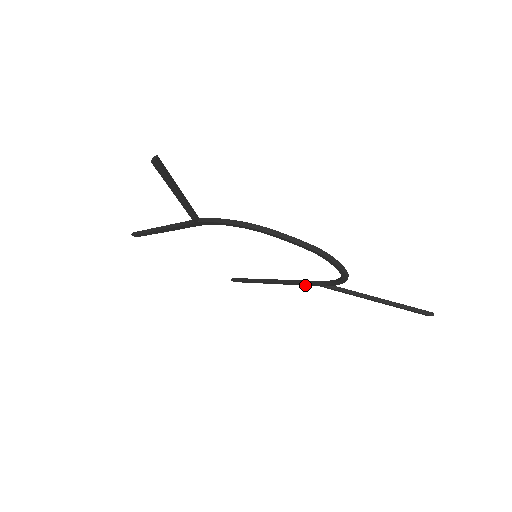
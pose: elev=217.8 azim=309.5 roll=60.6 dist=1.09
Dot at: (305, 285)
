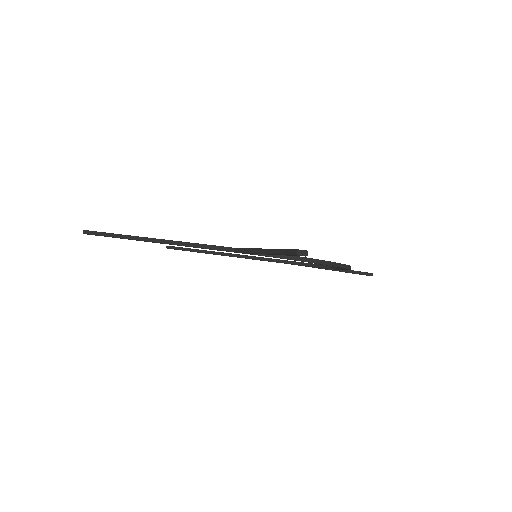
Dot at: occluded
